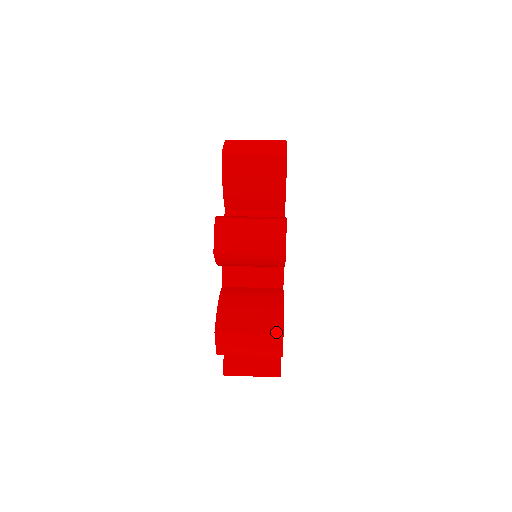
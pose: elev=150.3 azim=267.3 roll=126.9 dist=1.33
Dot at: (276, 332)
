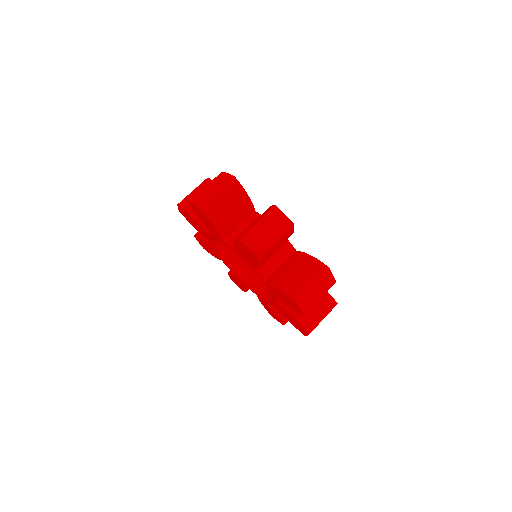
Dot at: (324, 269)
